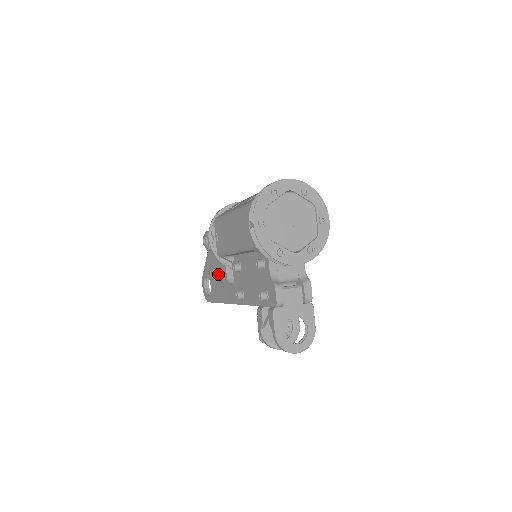
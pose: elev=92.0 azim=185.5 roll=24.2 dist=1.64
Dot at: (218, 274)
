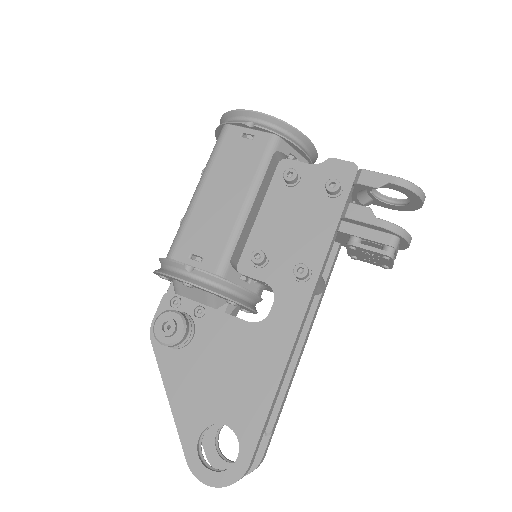
Dot at: (227, 362)
